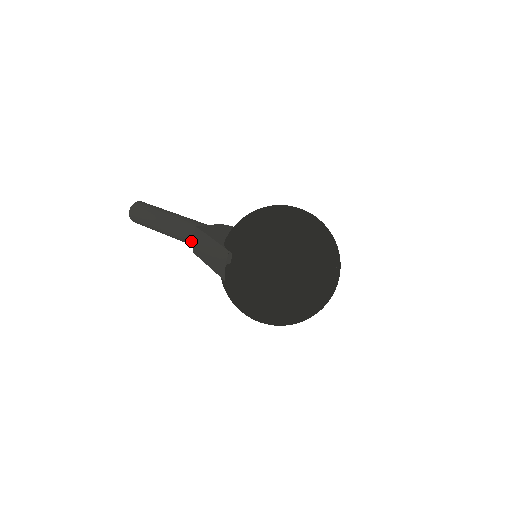
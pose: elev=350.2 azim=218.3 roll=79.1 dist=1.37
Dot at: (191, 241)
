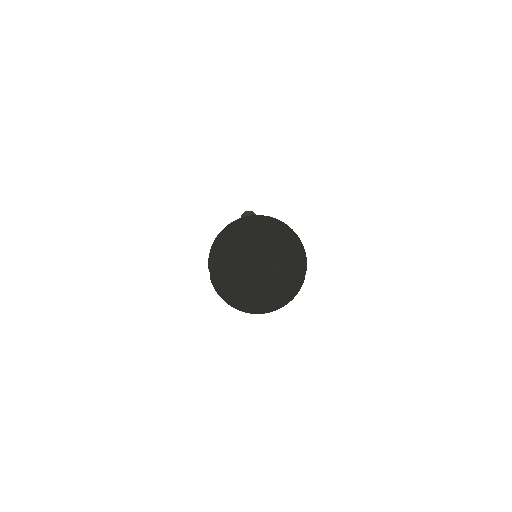
Dot at: occluded
